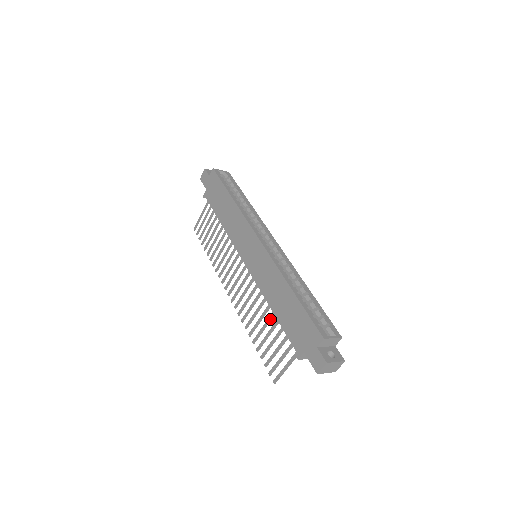
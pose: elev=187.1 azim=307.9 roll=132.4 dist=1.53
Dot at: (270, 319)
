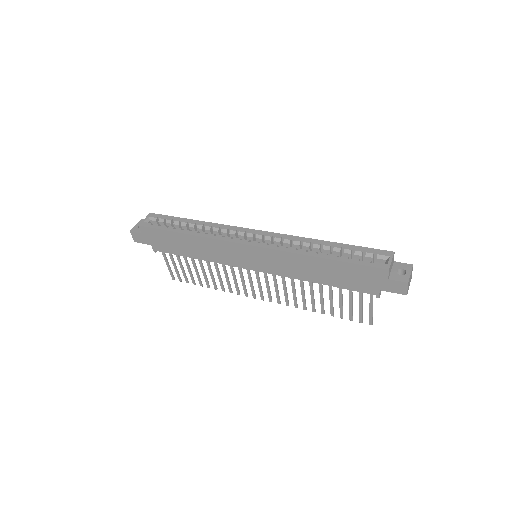
Dot at: (322, 289)
